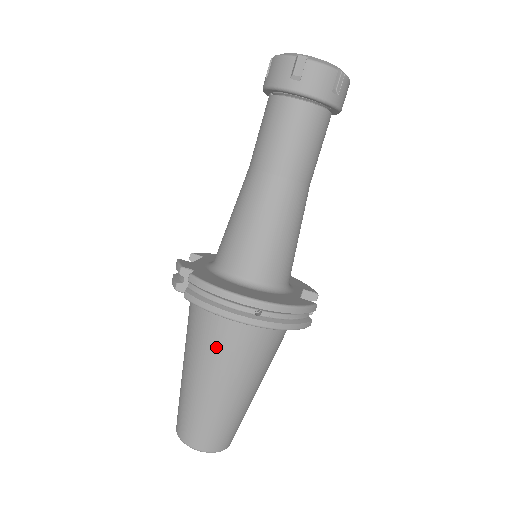
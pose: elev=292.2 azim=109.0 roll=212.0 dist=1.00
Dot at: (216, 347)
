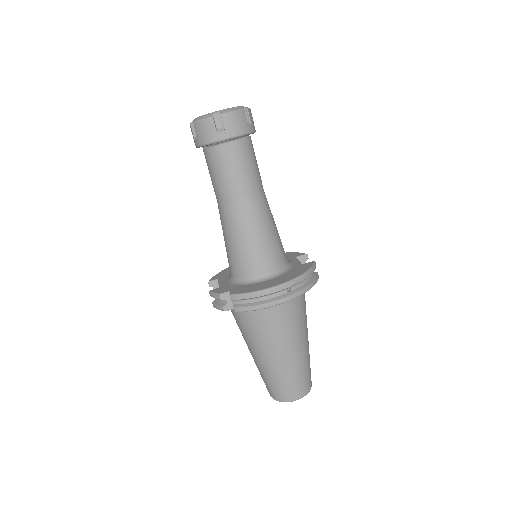
Dot at: (273, 329)
